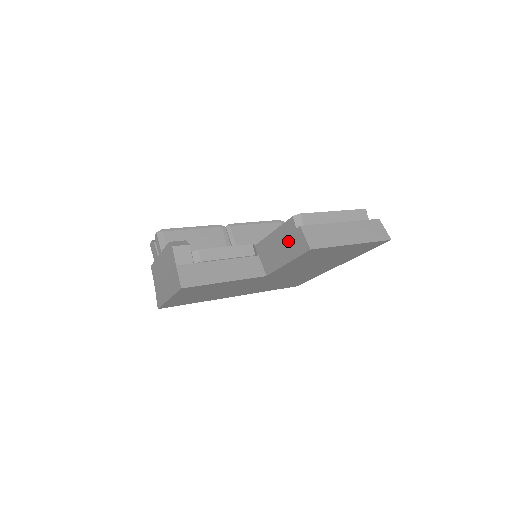
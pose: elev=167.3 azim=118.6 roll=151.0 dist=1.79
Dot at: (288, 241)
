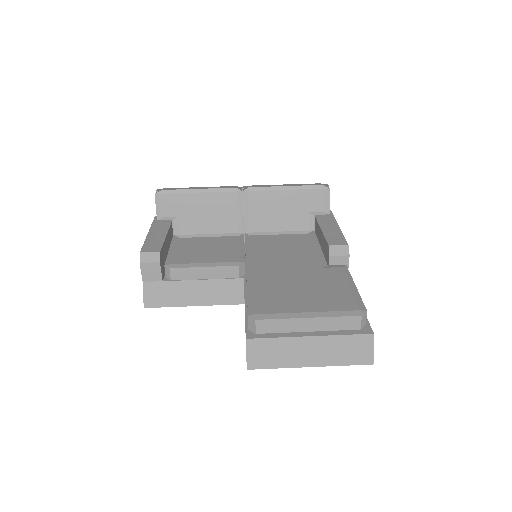
Dot at: occluded
